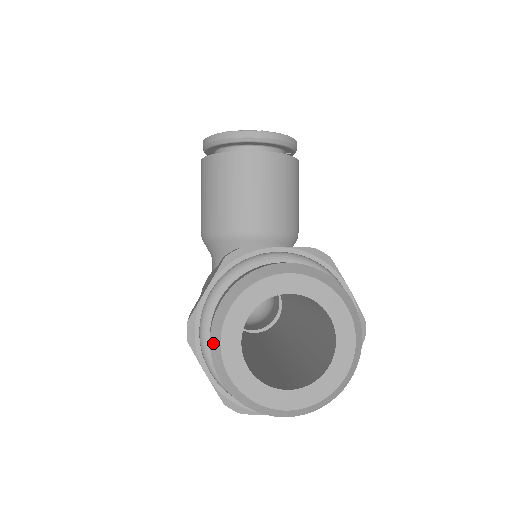
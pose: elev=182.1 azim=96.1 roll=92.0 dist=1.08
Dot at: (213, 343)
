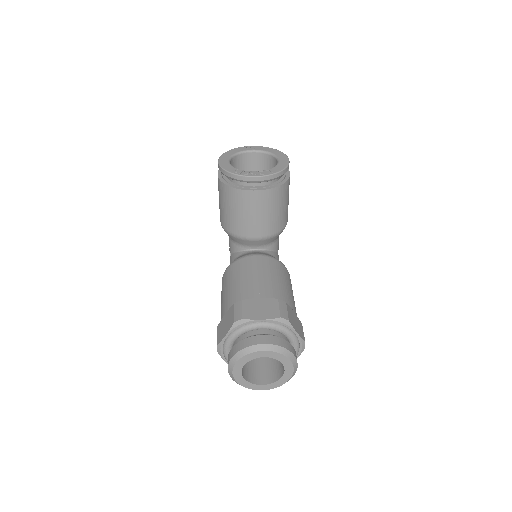
Dot at: (229, 371)
